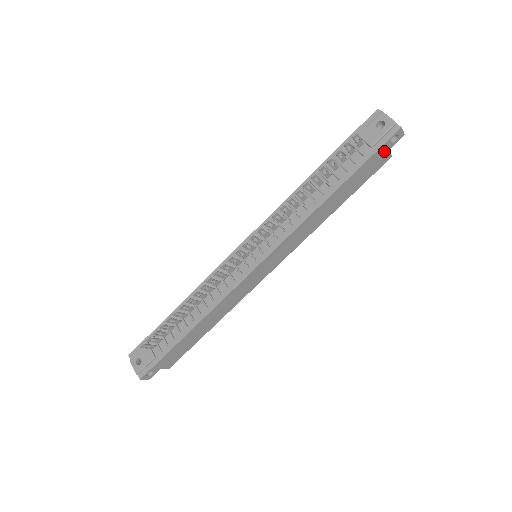
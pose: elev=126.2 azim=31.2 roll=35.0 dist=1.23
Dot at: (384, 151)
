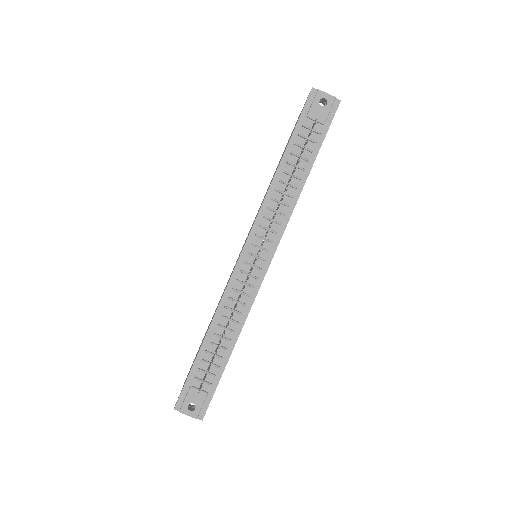
Dot at: occluded
